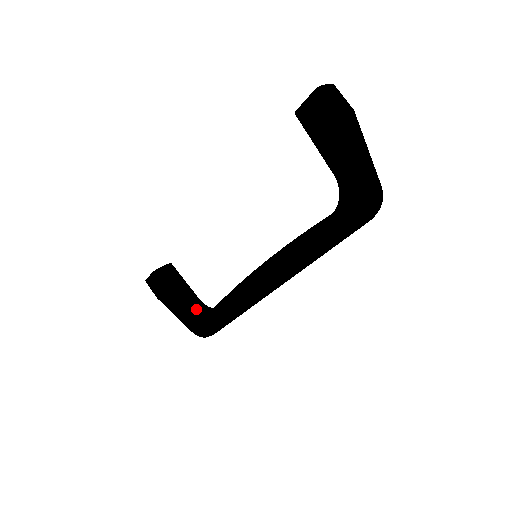
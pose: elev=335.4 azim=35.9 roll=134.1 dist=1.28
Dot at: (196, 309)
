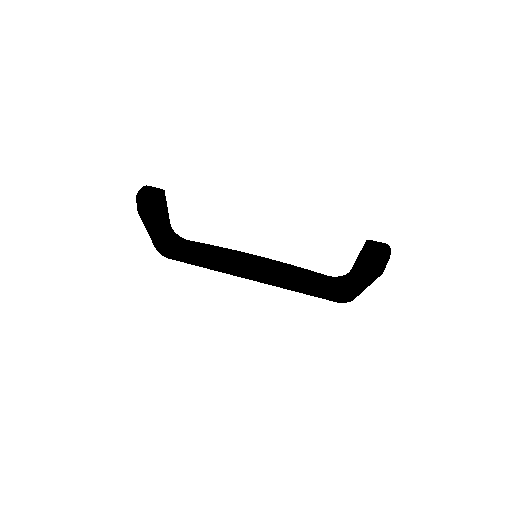
Dot at: (170, 237)
